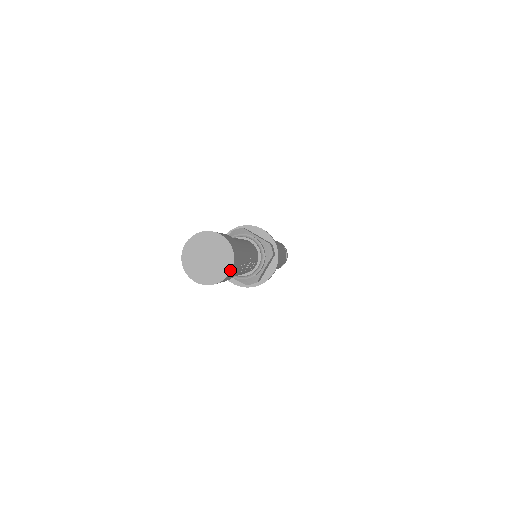
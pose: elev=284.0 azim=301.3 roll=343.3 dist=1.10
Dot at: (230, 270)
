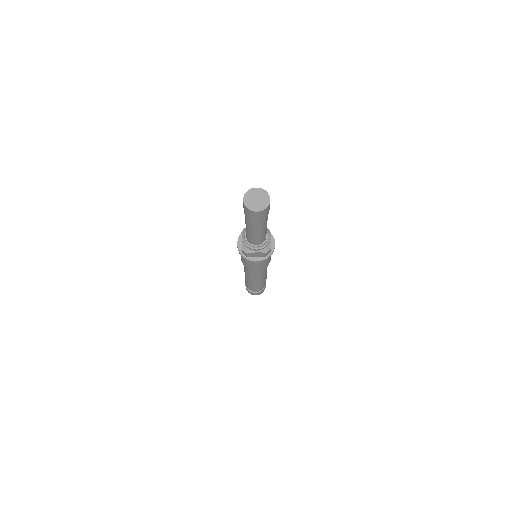
Dot at: (269, 198)
